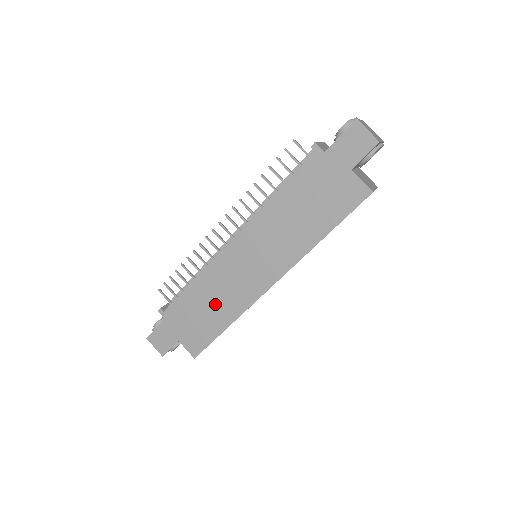
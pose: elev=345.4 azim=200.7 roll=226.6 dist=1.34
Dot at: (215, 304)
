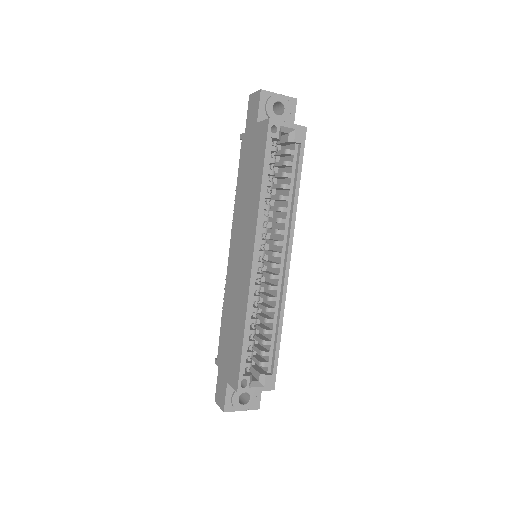
Dot at: (234, 317)
